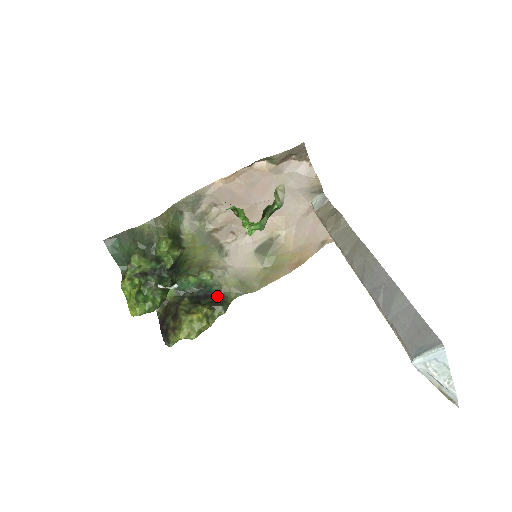
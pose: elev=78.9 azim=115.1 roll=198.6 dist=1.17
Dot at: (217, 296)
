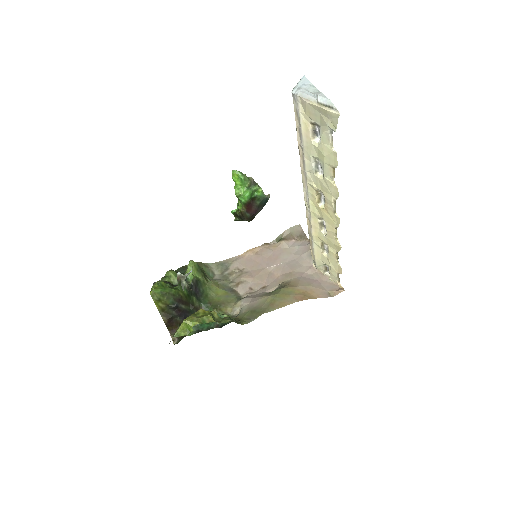
Dot at: occluded
